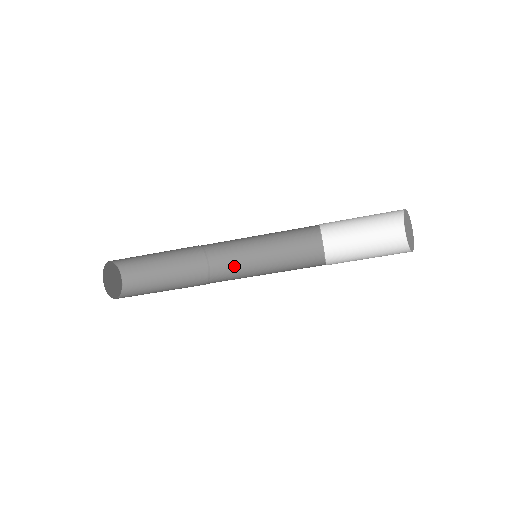
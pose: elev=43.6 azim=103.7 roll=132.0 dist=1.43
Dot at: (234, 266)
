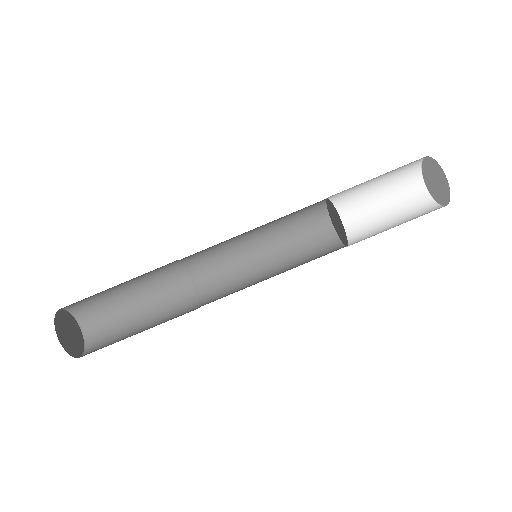
Dot at: (229, 280)
